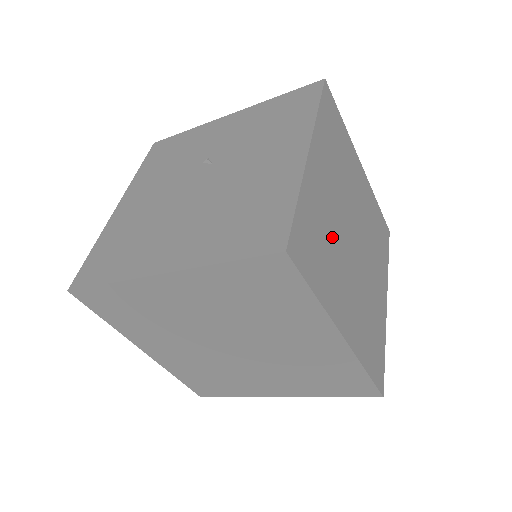
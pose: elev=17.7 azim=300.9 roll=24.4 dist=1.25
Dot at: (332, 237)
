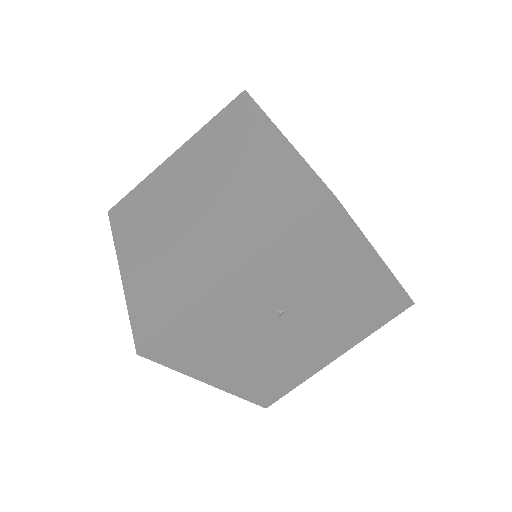
Dot at: occluded
